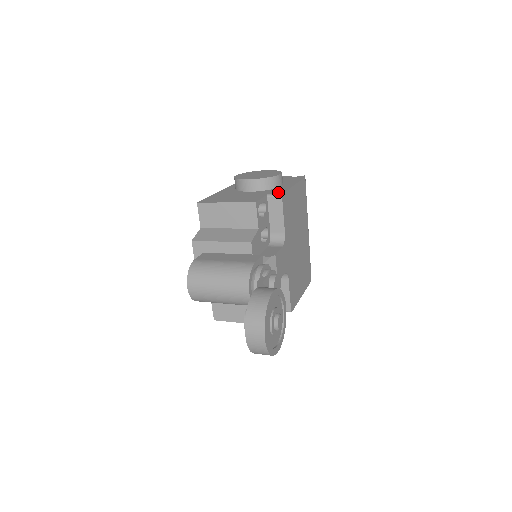
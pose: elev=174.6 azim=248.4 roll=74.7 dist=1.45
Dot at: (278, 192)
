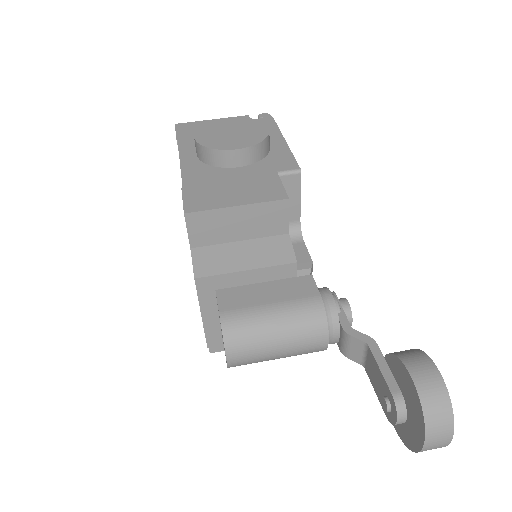
Dot at: (288, 165)
